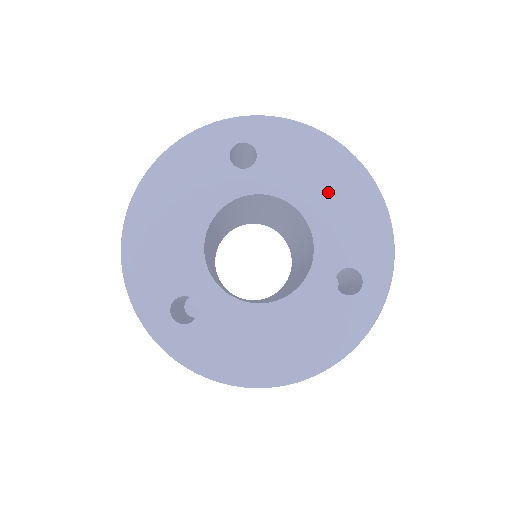
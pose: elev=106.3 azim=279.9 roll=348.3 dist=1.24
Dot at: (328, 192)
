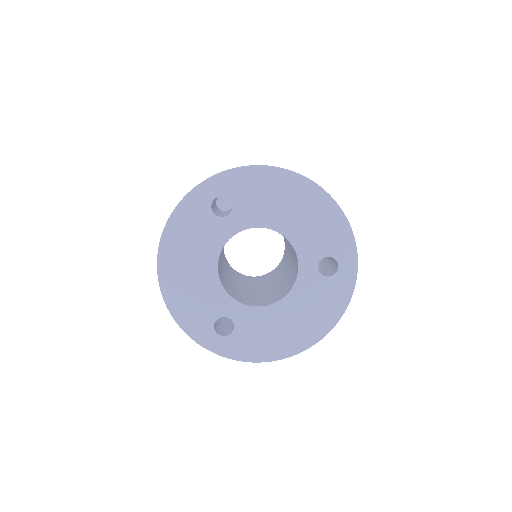
Dot at: (292, 210)
